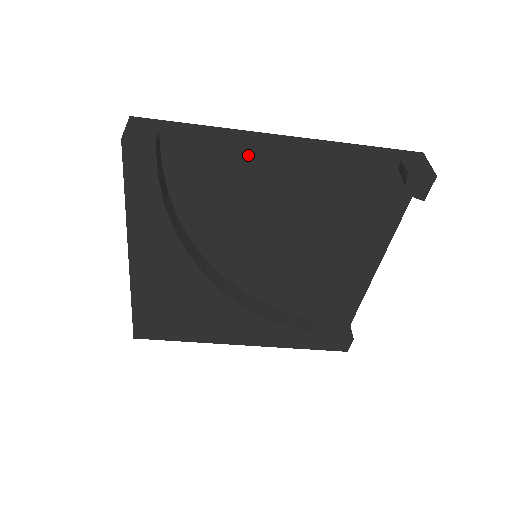
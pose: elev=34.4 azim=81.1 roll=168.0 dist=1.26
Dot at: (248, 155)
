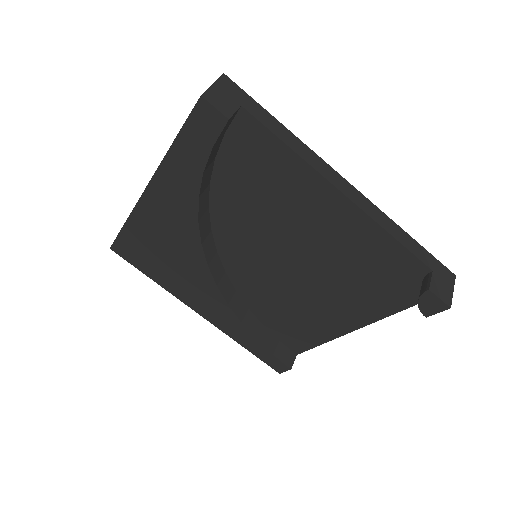
Dot at: (305, 179)
